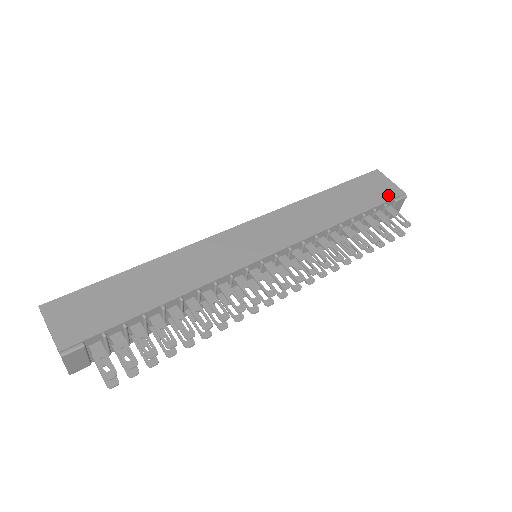
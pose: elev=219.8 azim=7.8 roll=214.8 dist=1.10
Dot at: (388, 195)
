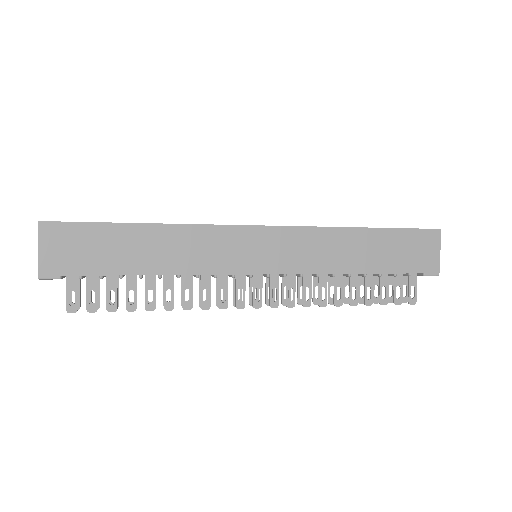
Dot at: (421, 266)
